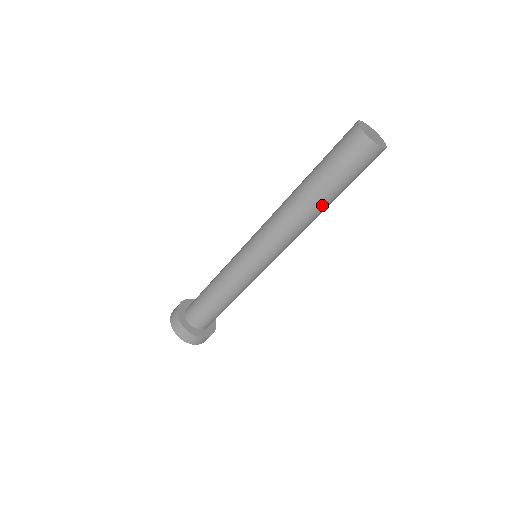
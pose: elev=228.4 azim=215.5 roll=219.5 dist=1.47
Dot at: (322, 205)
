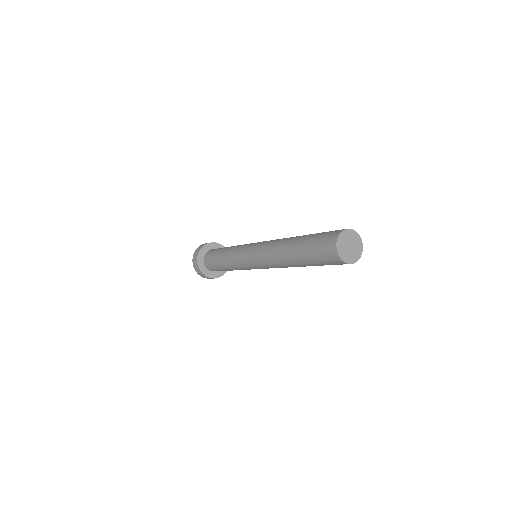
Dot at: (296, 264)
